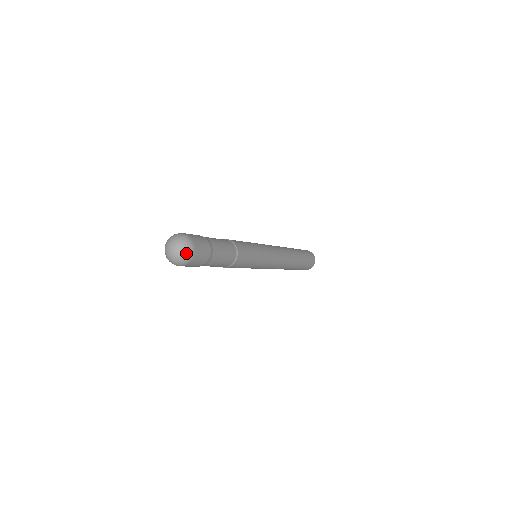
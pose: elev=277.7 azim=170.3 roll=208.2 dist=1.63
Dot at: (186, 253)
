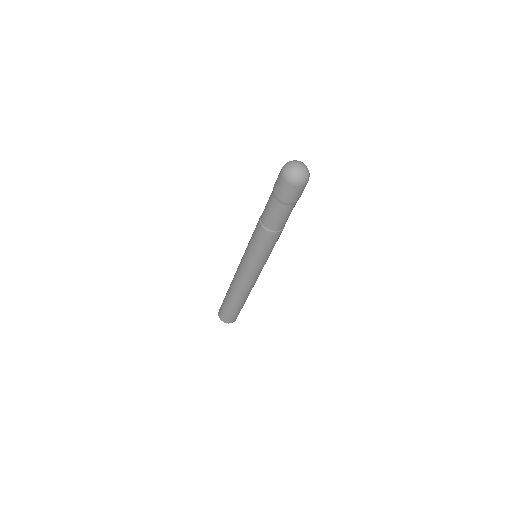
Dot at: (307, 176)
